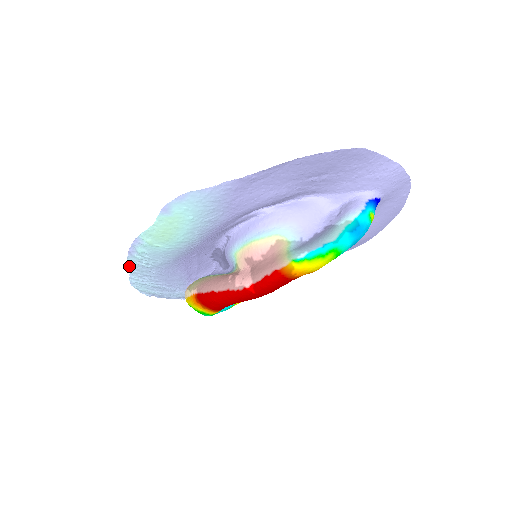
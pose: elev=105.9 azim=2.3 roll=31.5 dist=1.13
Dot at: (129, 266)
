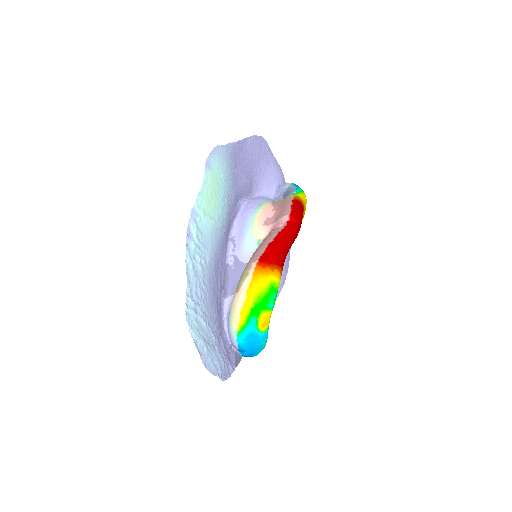
Dot at: (186, 271)
